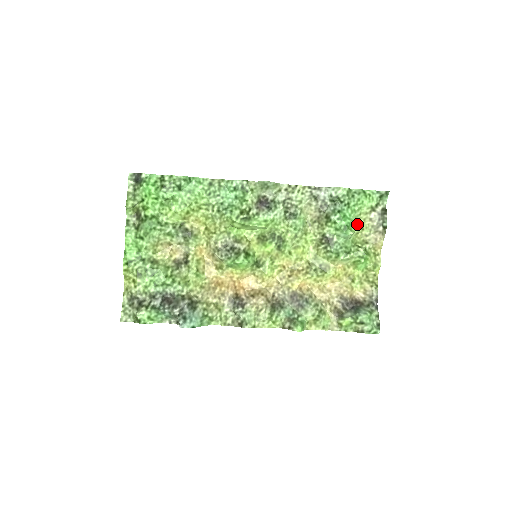
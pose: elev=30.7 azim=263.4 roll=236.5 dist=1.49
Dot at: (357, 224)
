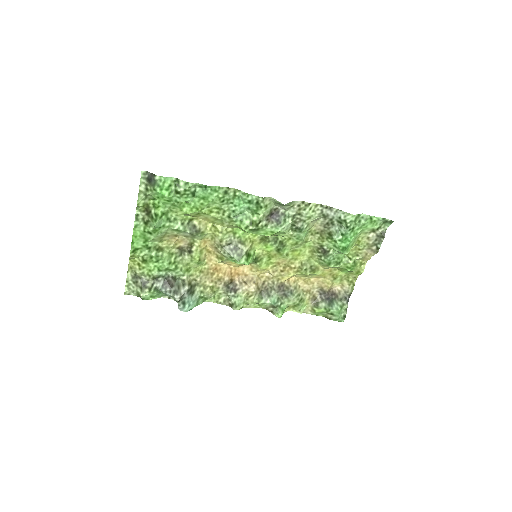
Dot at: (355, 242)
